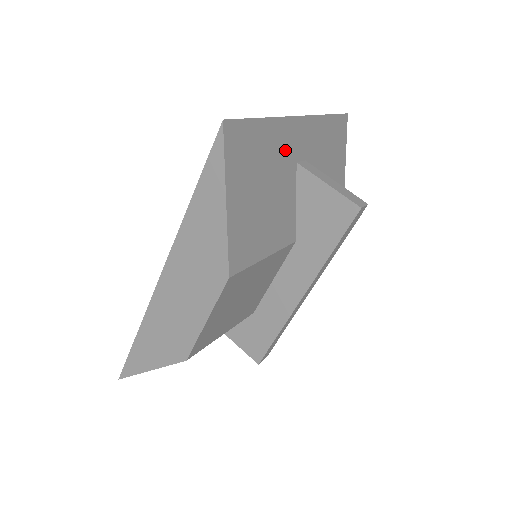
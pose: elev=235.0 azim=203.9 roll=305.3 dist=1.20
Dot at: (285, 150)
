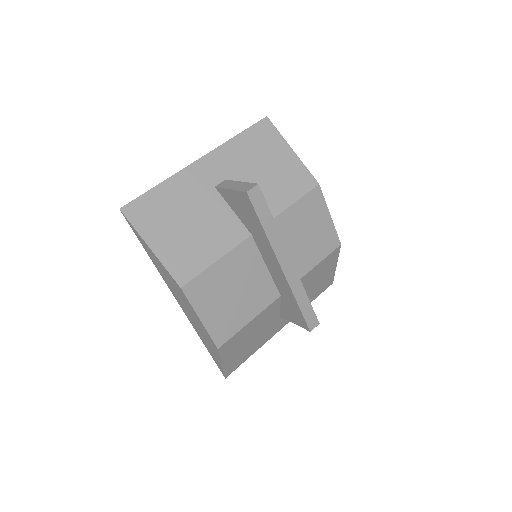
Dot at: (195, 188)
